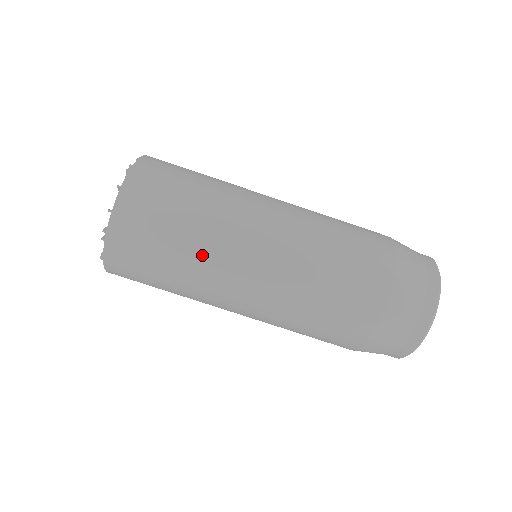
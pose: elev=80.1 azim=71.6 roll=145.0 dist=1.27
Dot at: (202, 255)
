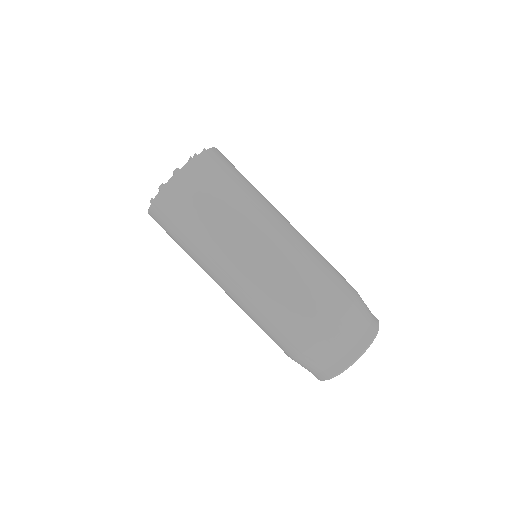
Dot at: (254, 202)
